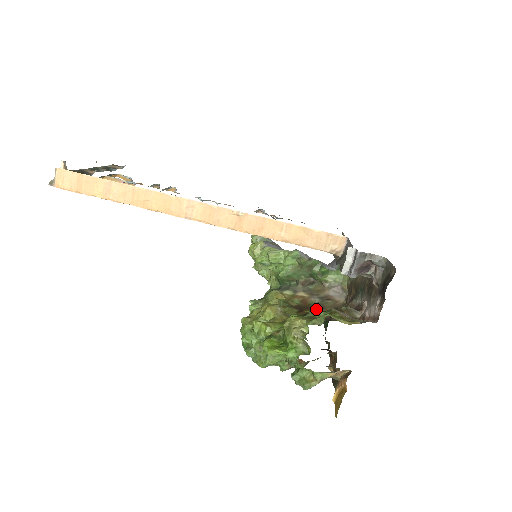
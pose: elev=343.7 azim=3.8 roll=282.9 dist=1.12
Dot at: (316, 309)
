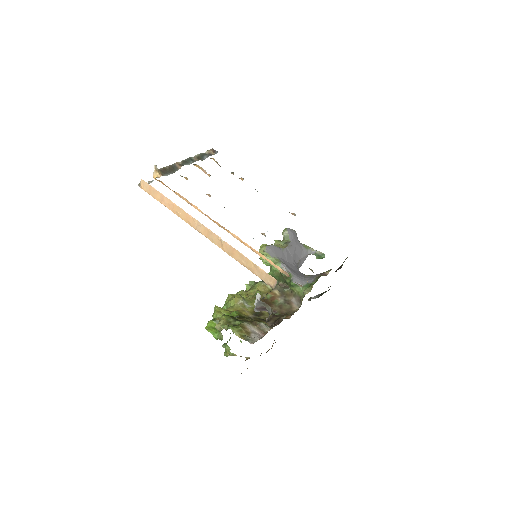
Dot at: (275, 307)
